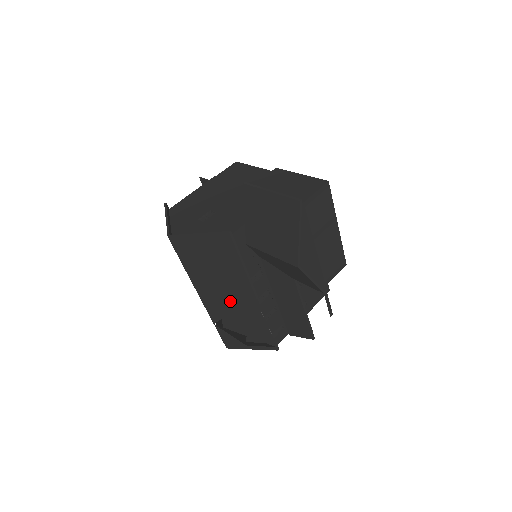
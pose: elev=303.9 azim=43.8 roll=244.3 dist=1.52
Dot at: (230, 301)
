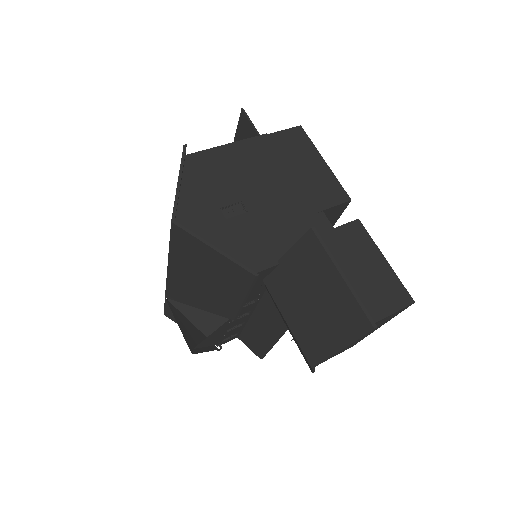
Dot at: (201, 302)
